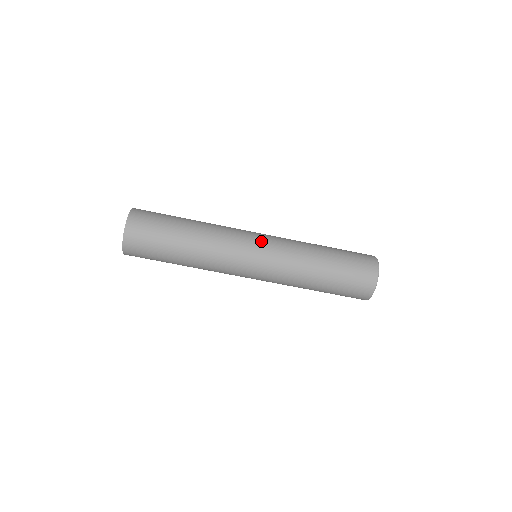
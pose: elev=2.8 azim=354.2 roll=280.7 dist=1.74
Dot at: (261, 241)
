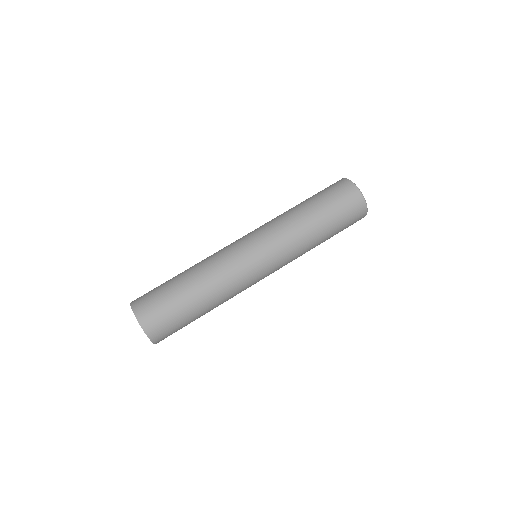
Dot at: (255, 247)
